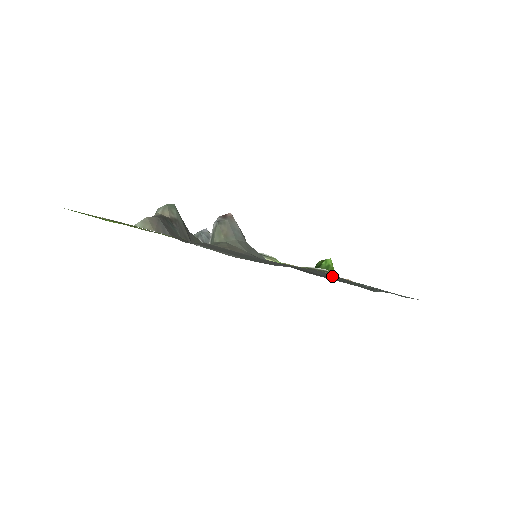
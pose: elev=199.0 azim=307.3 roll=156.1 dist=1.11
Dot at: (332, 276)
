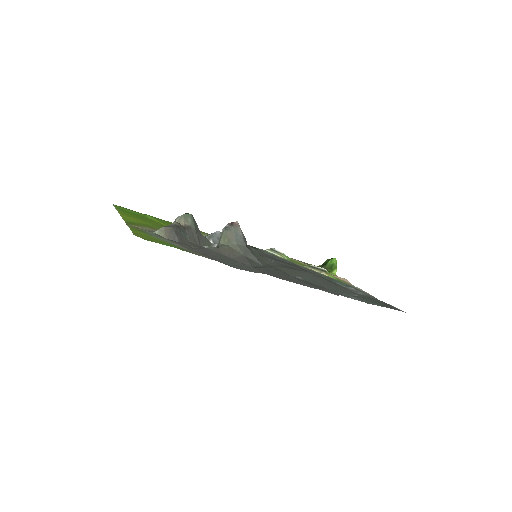
Dot at: (317, 278)
